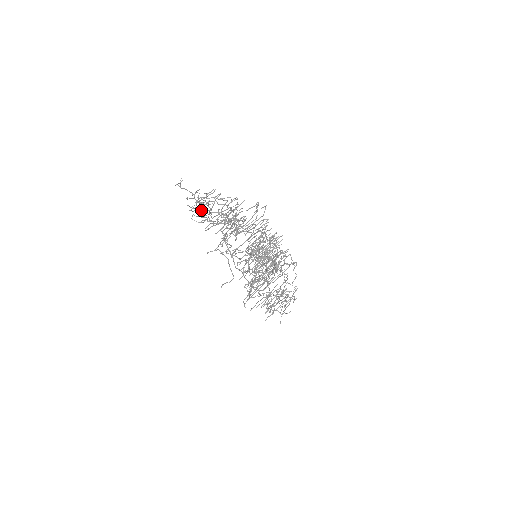
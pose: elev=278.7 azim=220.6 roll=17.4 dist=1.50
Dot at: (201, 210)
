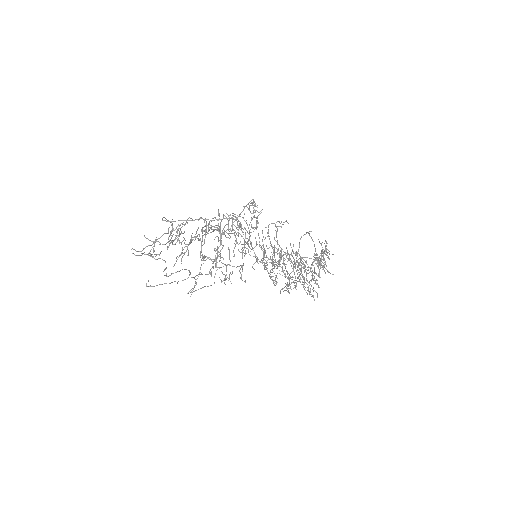
Dot at: (162, 259)
